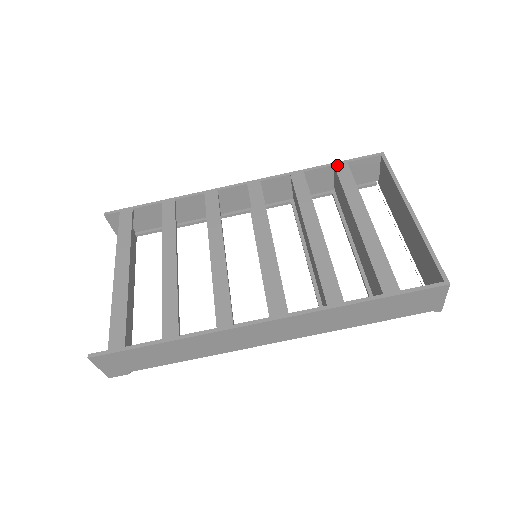
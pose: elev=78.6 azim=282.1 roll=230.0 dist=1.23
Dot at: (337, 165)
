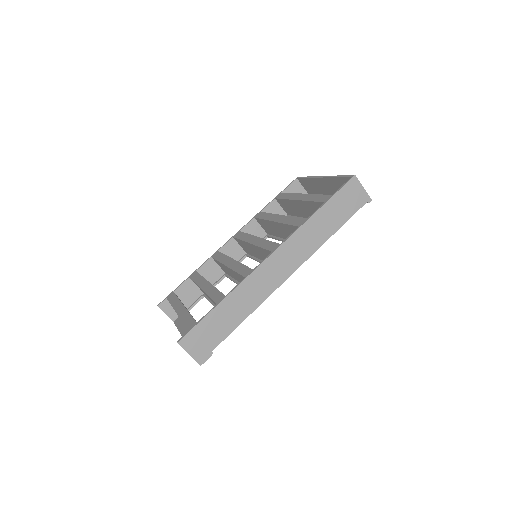
Dot at: (276, 197)
